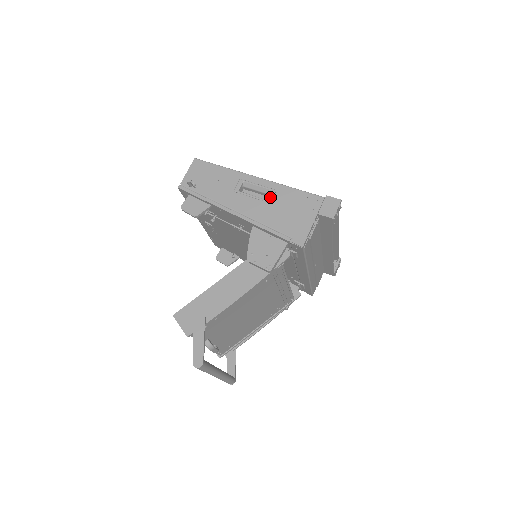
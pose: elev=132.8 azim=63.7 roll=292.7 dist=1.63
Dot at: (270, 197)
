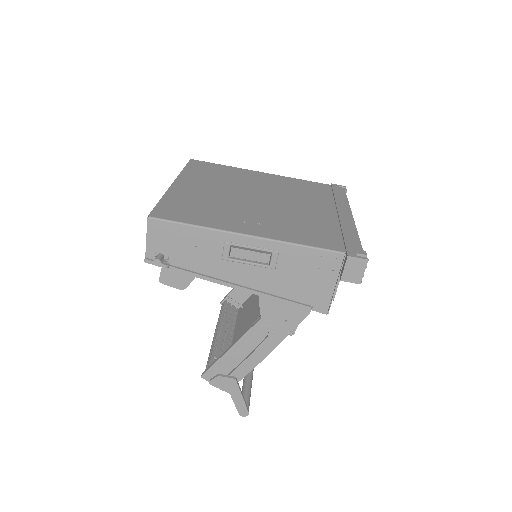
Dot at: (273, 262)
